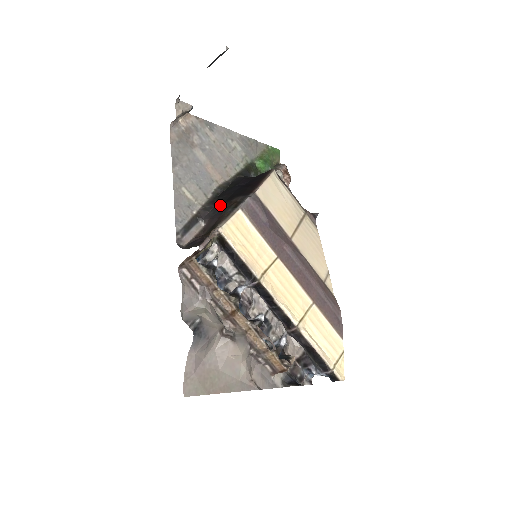
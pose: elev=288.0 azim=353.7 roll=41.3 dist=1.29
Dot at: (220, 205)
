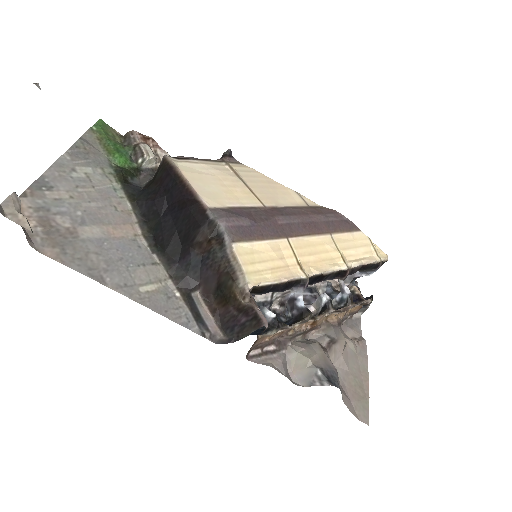
Dot at: (188, 258)
